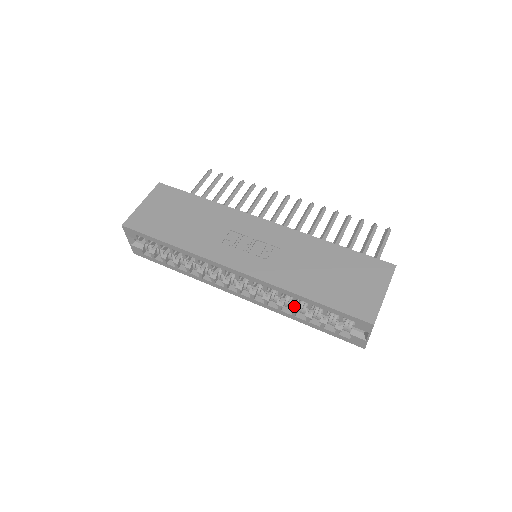
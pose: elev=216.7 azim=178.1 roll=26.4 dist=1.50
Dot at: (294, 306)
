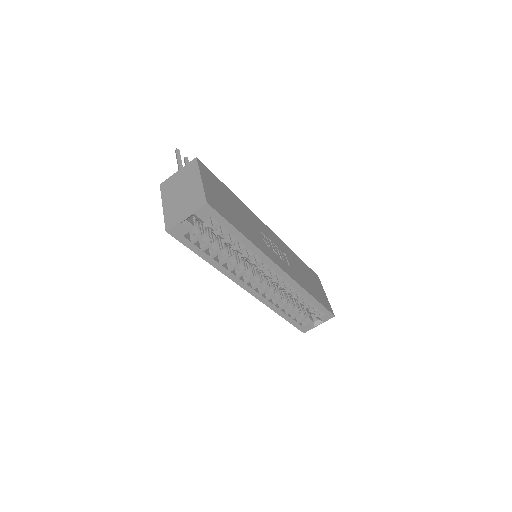
Dot at: (287, 302)
